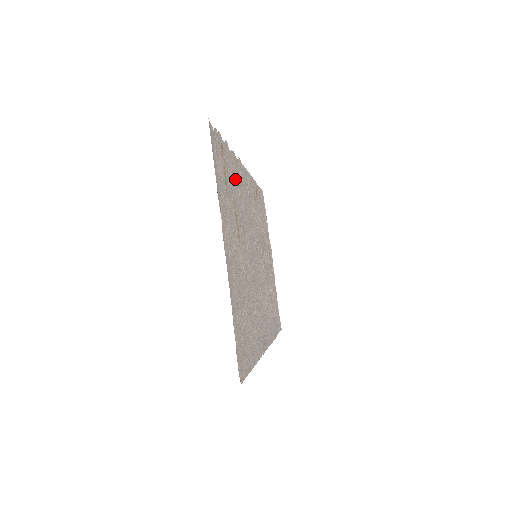
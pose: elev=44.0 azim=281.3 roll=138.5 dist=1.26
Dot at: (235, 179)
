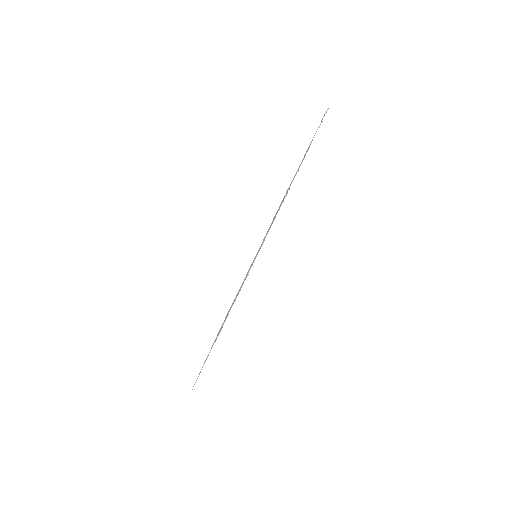
Dot at: (296, 172)
